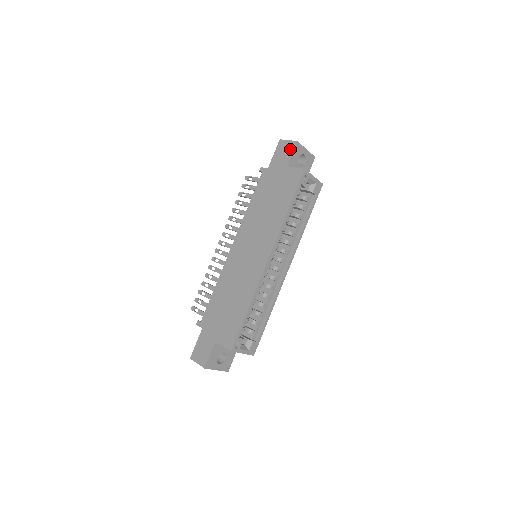
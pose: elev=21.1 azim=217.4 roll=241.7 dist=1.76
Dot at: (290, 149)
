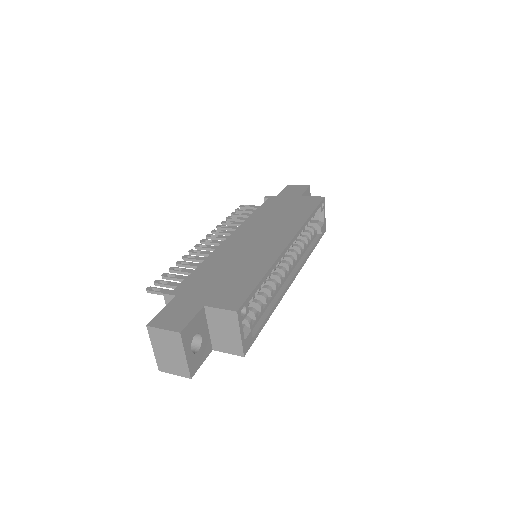
Dot at: (302, 188)
